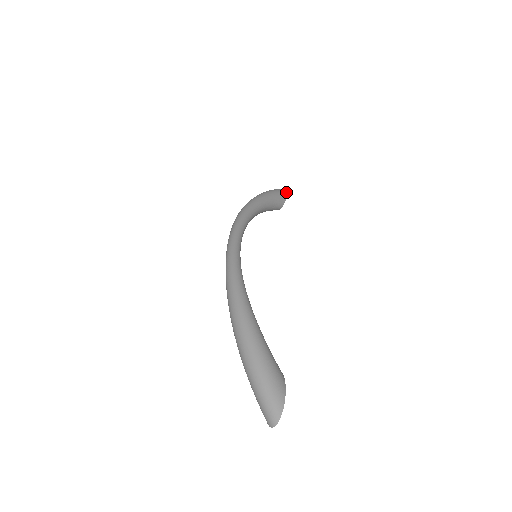
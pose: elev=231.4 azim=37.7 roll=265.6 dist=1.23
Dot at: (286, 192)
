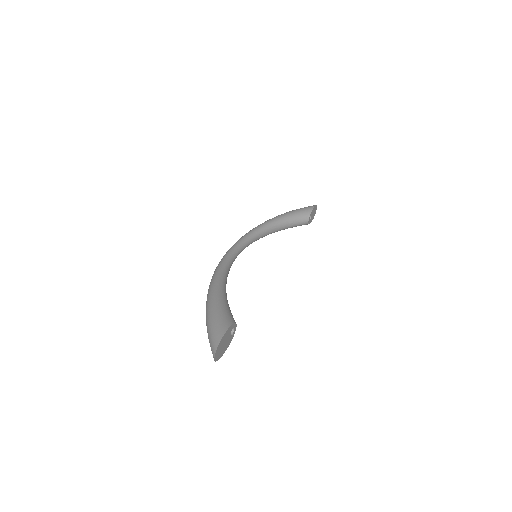
Dot at: (313, 207)
